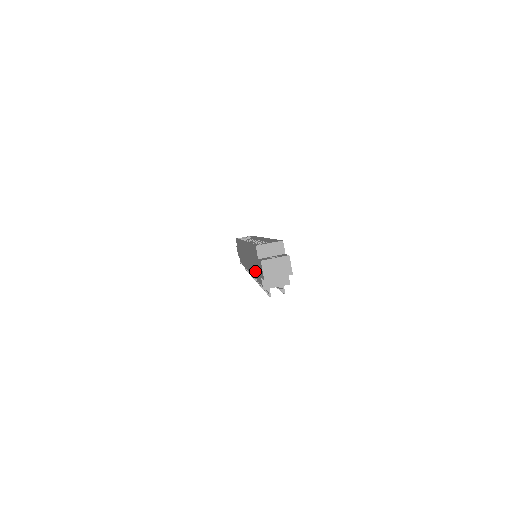
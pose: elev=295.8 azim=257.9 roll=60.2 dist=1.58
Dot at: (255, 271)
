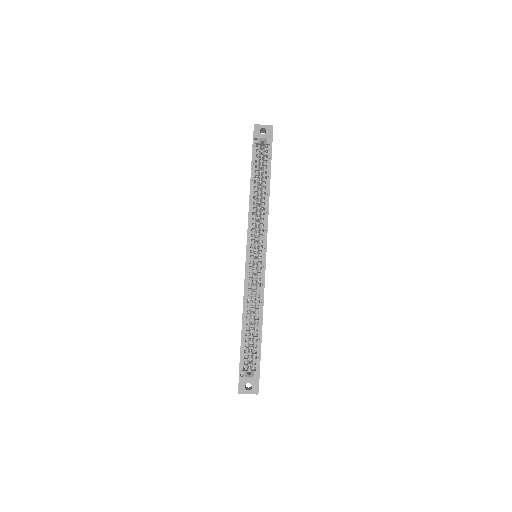
Dot at: occluded
